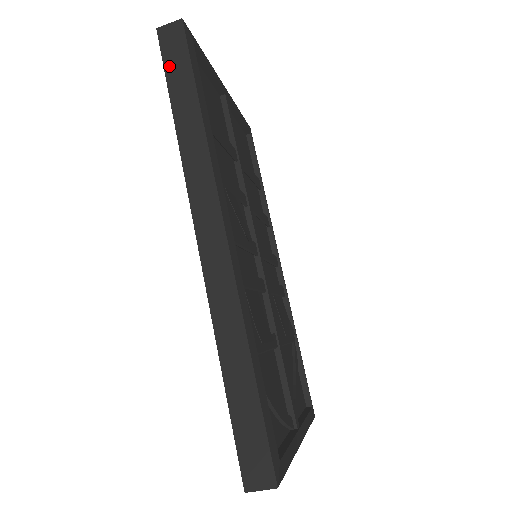
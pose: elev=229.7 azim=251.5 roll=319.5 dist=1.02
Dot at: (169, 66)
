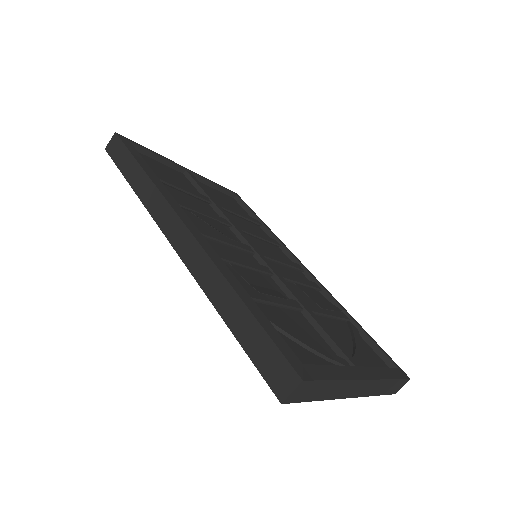
Dot at: (118, 162)
